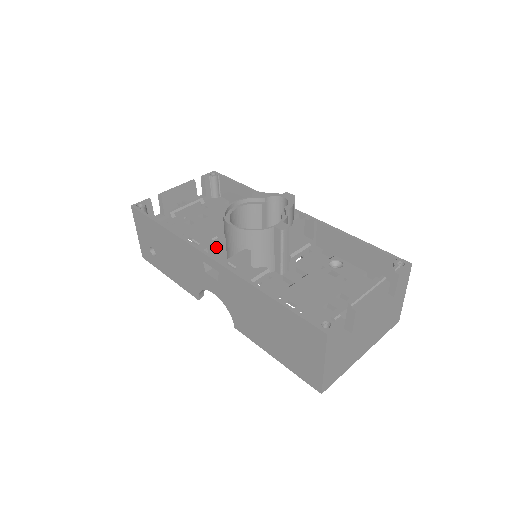
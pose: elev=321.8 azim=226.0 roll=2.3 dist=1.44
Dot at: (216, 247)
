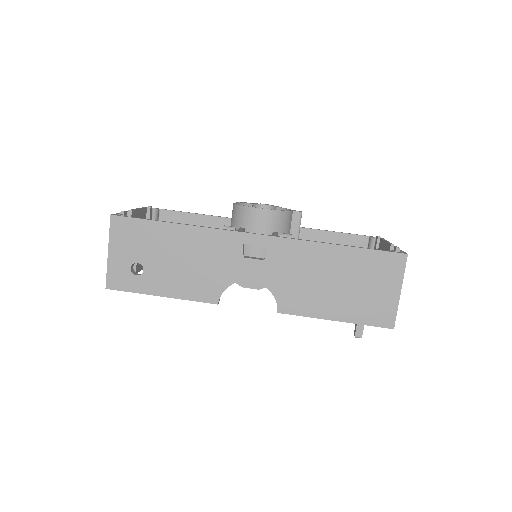
Dot at: occluded
